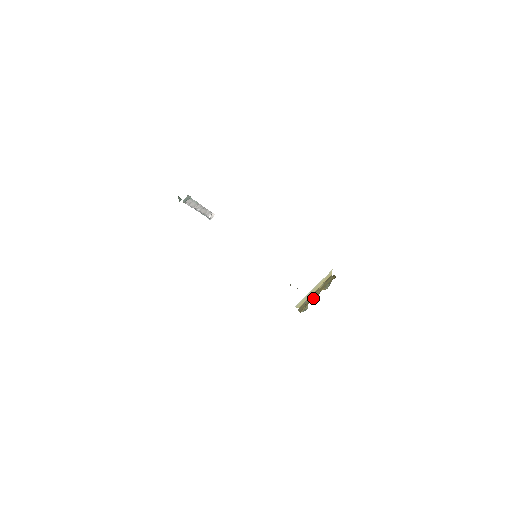
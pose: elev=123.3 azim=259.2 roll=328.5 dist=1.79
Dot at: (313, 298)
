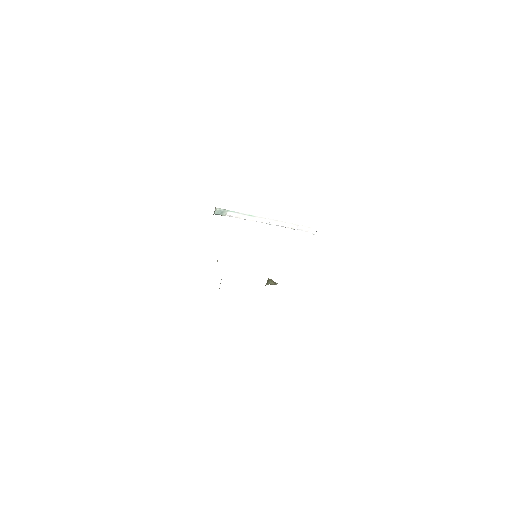
Dot at: occluded
